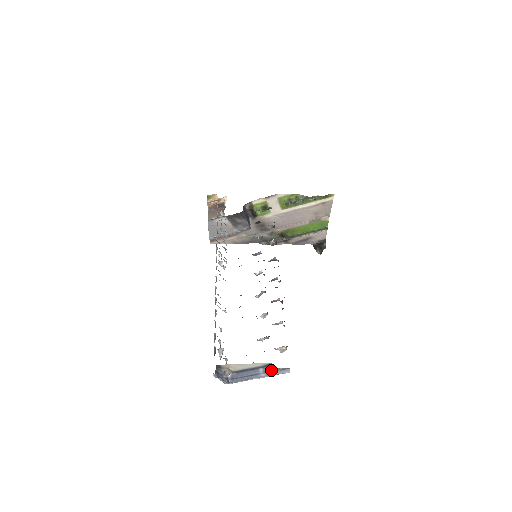
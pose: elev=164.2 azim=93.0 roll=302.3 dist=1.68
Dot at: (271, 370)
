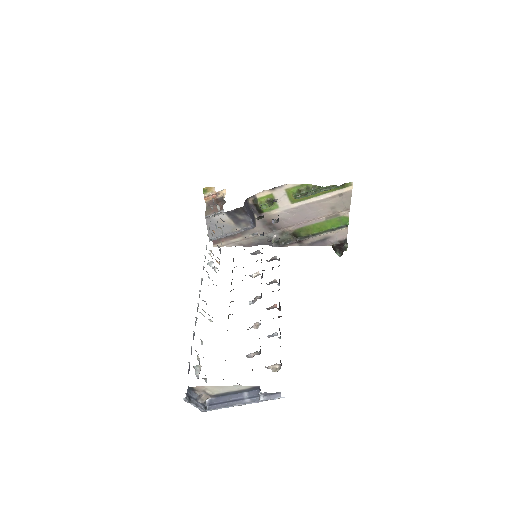
Dot at: (258, 394)
